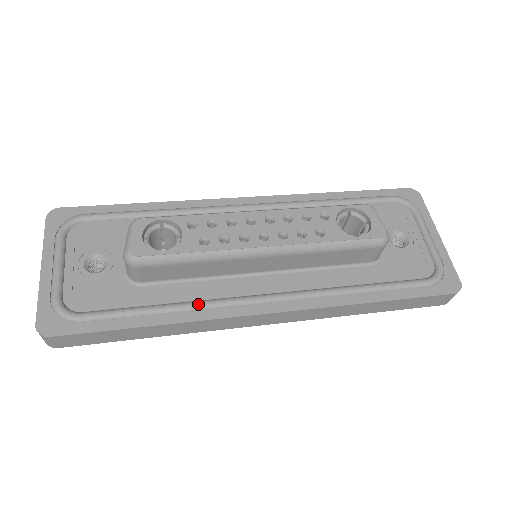
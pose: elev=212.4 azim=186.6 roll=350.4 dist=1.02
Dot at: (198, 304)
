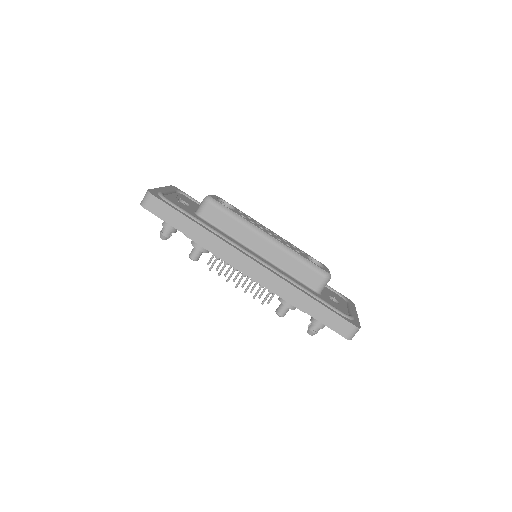
Dot at: occluded
